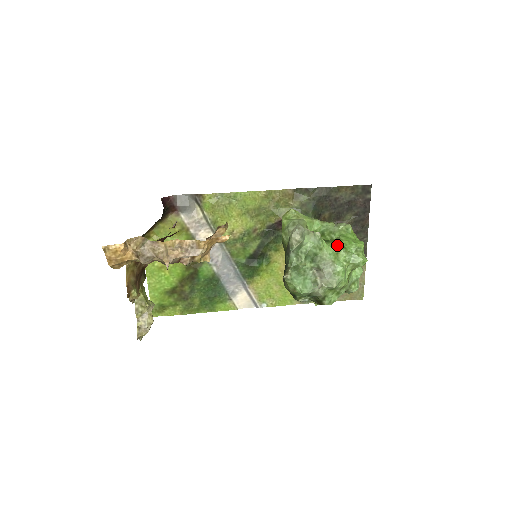
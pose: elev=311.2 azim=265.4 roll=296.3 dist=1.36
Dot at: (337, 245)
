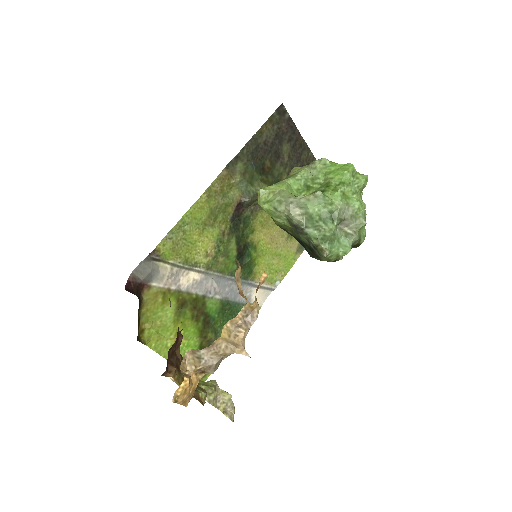
Dot at: (336, 187)
